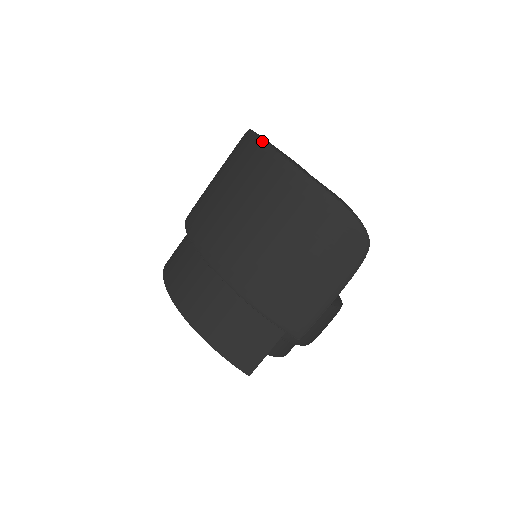
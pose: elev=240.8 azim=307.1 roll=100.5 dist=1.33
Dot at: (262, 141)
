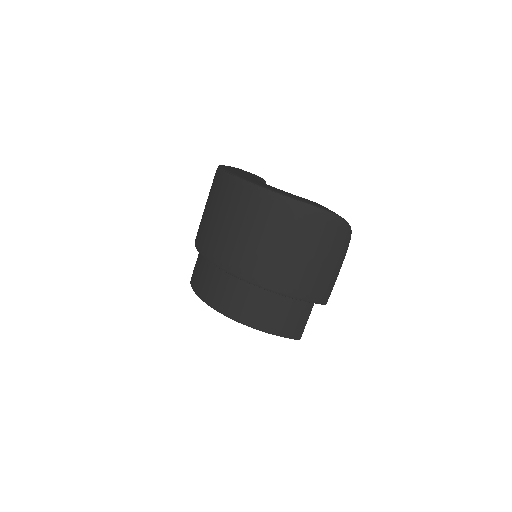
Dot at: (251, 184)
